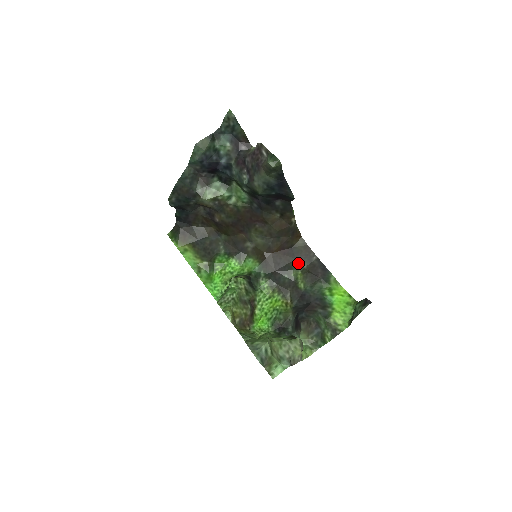
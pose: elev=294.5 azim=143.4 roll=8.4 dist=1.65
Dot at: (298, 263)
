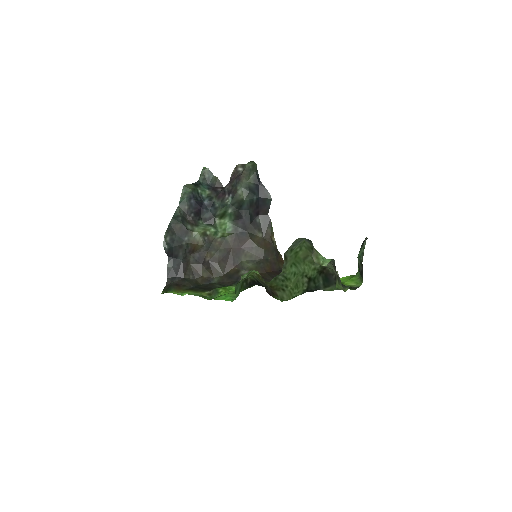
Dot at: occluded
